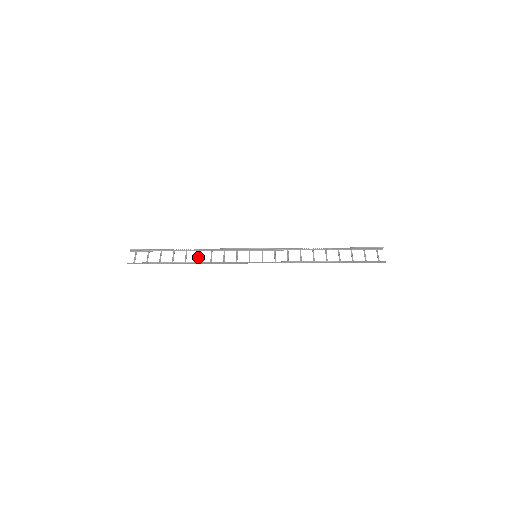
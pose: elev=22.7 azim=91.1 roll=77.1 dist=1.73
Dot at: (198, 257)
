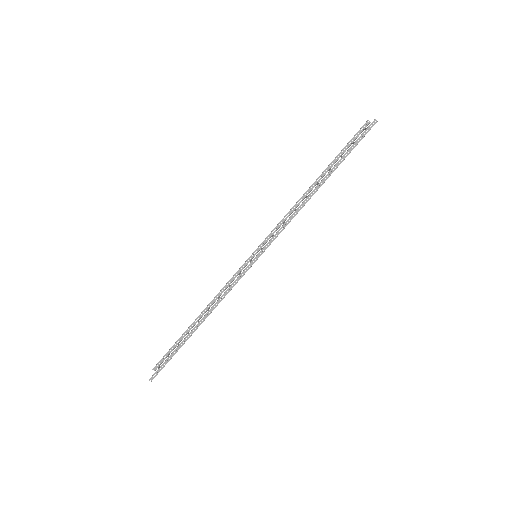
Dot at: occluded
